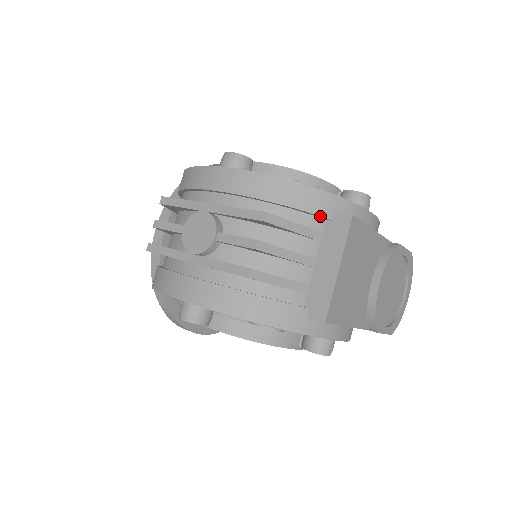
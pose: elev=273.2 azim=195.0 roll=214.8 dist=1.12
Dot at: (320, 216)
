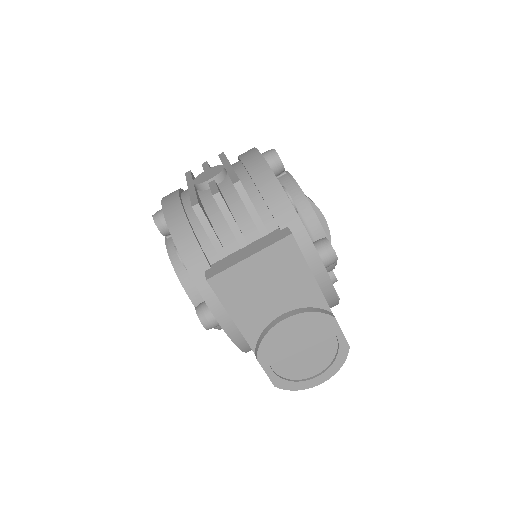
Dot at: (275, 219)
